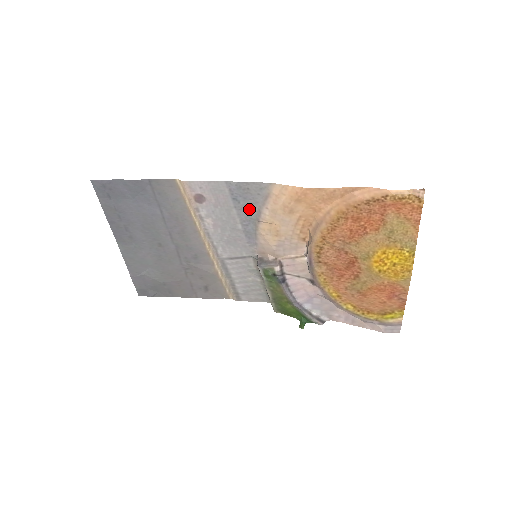
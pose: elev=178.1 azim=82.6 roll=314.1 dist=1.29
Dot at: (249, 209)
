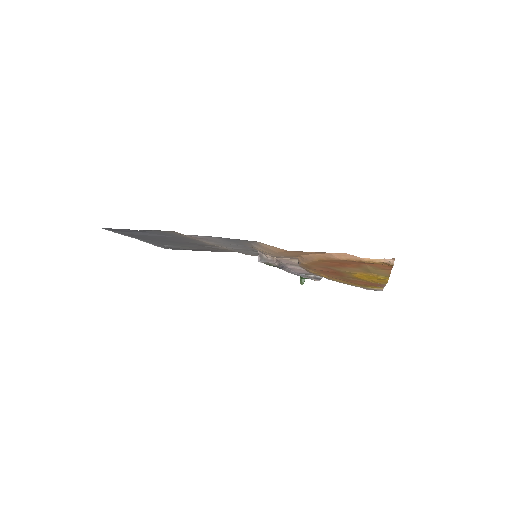
Dot at: (243, 243)
